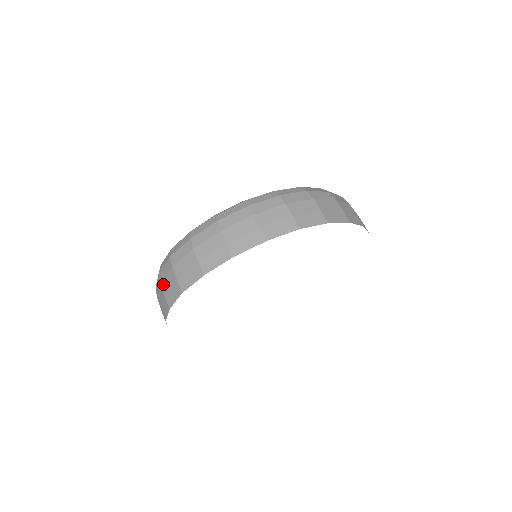
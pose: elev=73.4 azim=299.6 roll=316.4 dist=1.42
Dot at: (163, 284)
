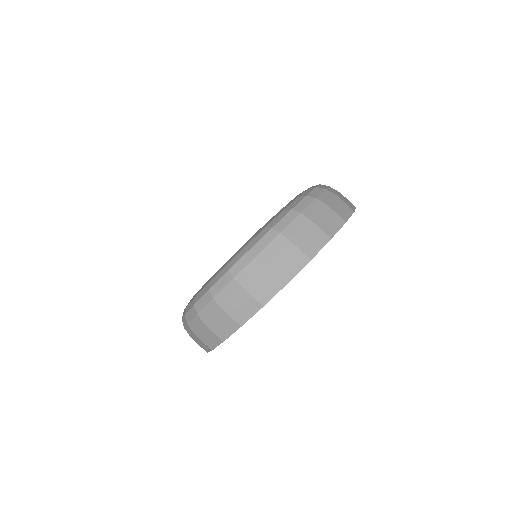
Dot at: (192, 338)
